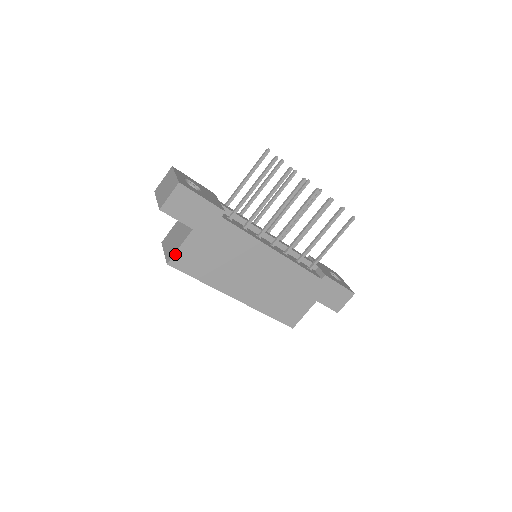
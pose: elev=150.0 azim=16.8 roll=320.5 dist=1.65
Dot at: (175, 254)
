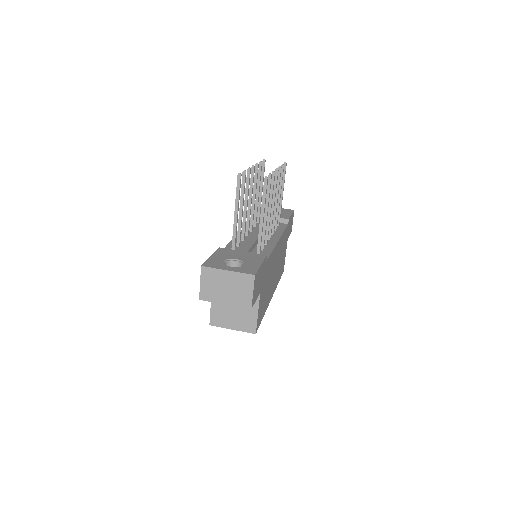
Dot at: (257, 322)
